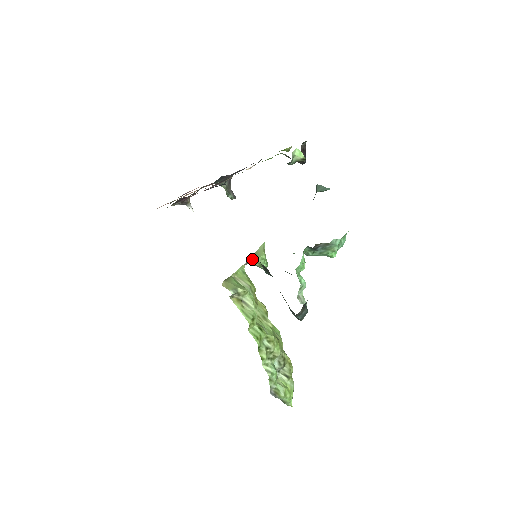
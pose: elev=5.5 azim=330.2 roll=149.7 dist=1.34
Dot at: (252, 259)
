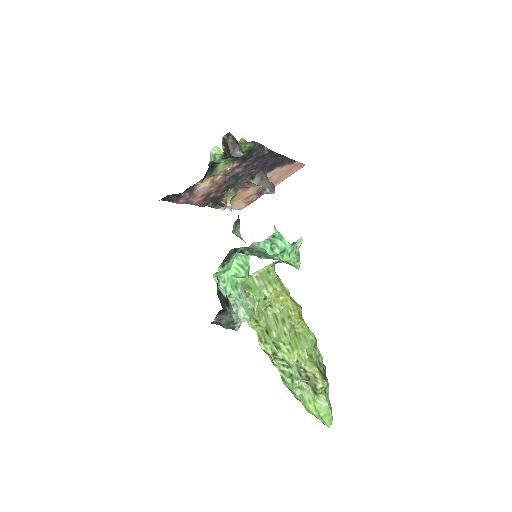
Dot at: occluded
